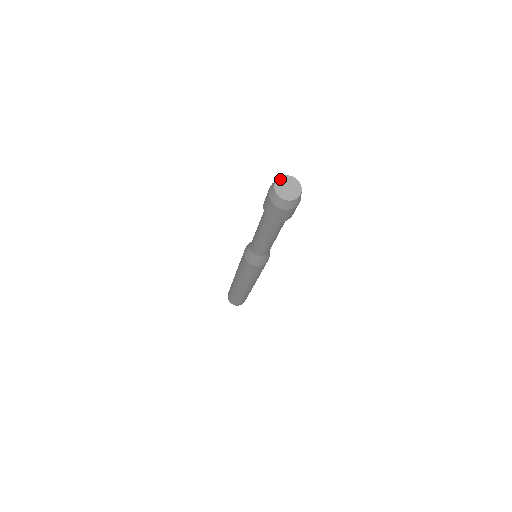
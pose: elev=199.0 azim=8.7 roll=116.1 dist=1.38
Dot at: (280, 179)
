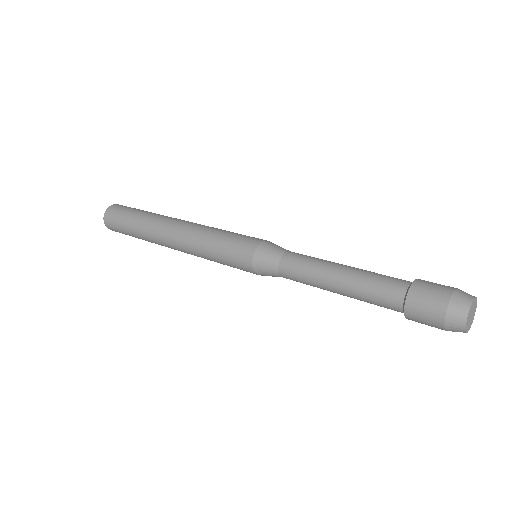
Dot at: (468, 316)
